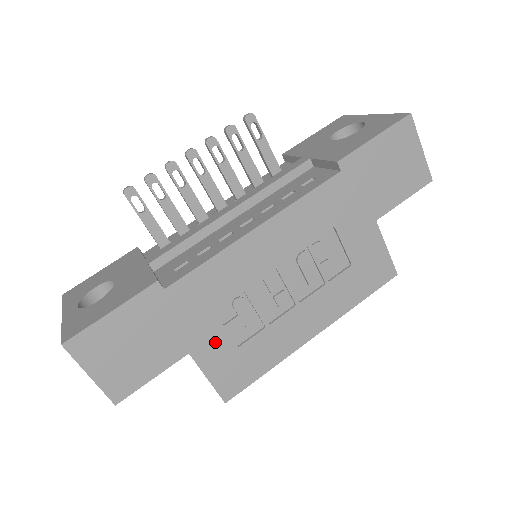
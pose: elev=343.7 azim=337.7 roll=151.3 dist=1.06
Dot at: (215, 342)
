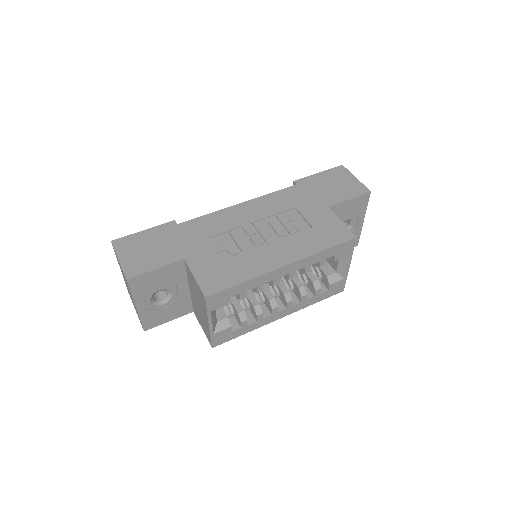
Dot at: (204, 256)
